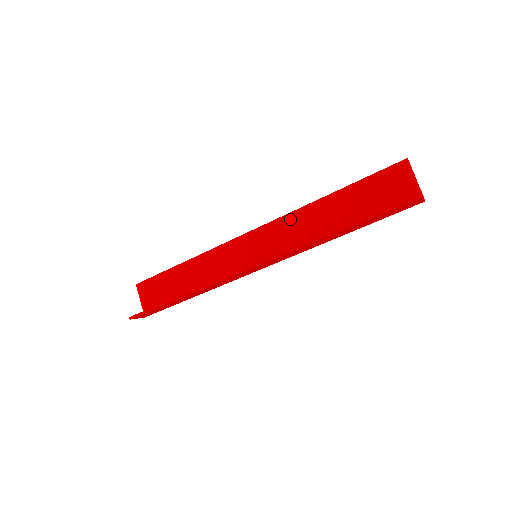
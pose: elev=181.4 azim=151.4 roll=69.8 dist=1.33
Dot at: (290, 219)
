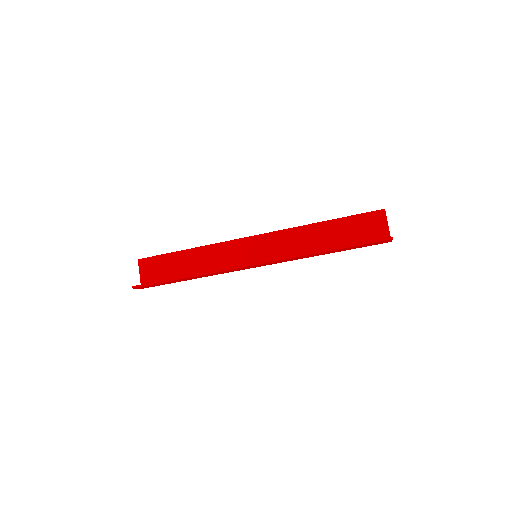
Dot at: (289, 233)
